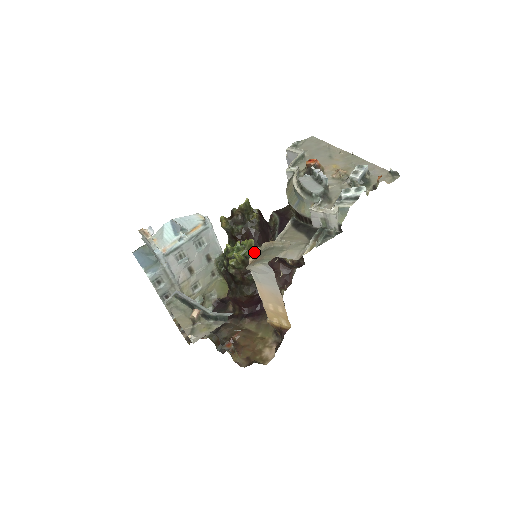
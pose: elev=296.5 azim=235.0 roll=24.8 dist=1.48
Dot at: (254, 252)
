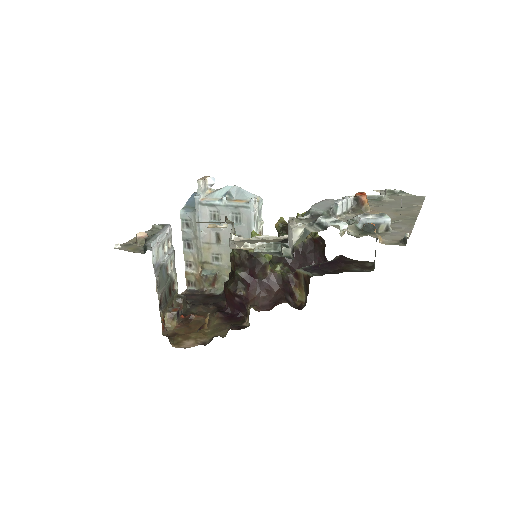
Dot at: occluded
